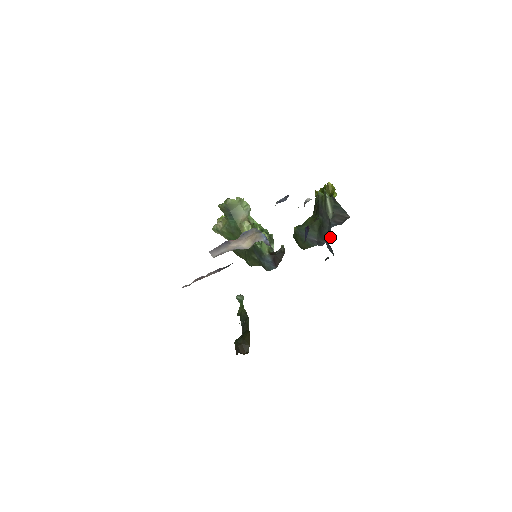
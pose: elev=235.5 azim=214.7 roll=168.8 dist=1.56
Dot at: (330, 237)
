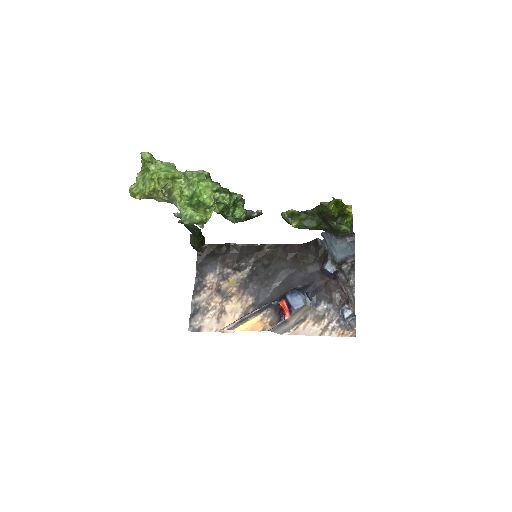
Dot at: (327, 233)
